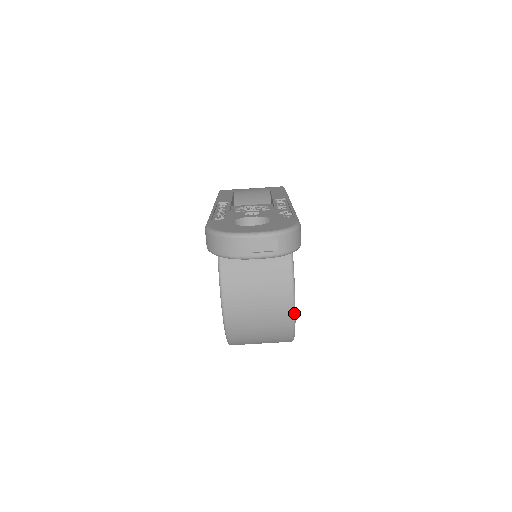
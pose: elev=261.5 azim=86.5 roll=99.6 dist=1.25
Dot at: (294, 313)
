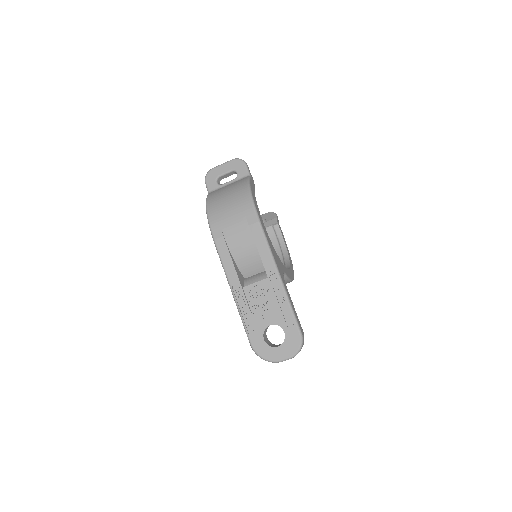
Dot at: (293, 279)
